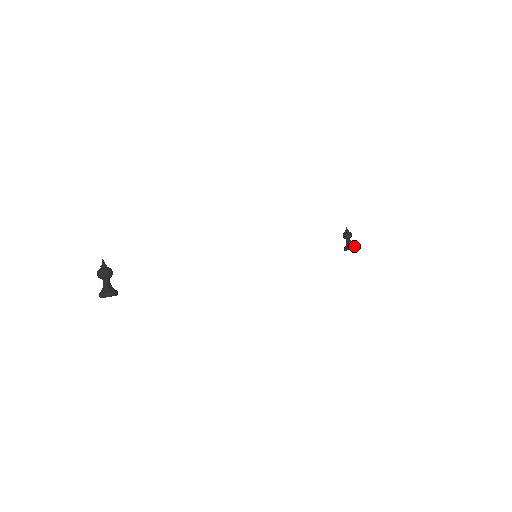
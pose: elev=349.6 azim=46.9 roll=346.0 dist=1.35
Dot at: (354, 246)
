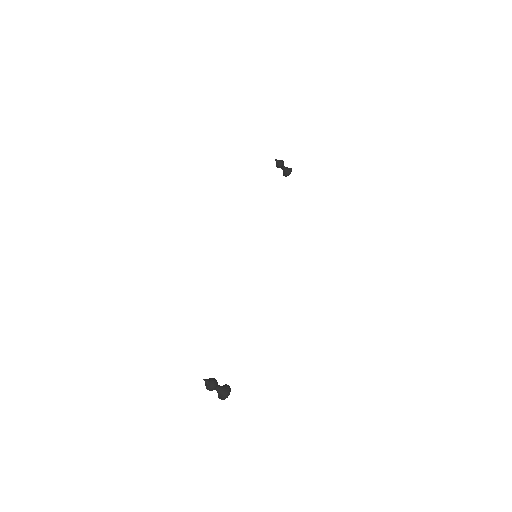
Dot at: (290, 169)
